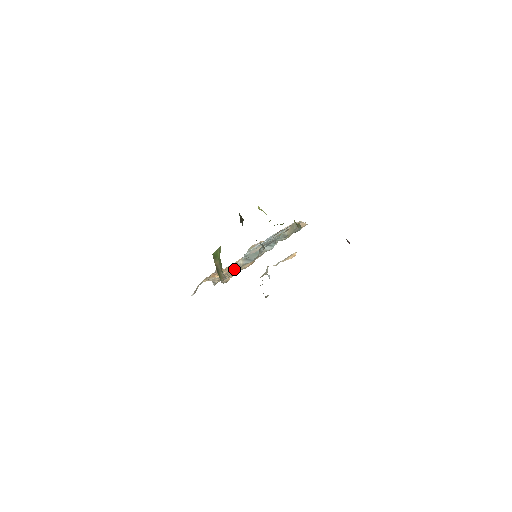
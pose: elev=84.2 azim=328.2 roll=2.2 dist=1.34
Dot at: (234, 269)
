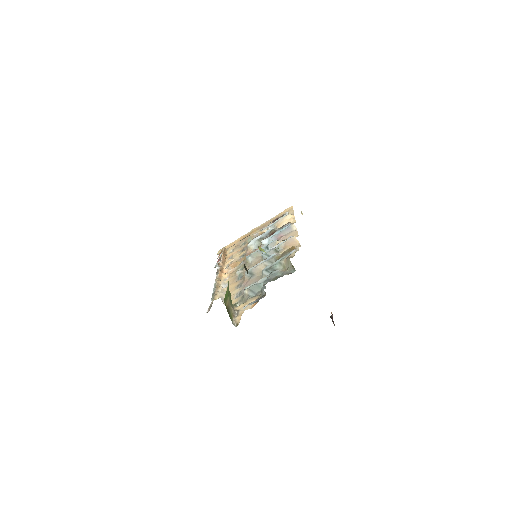
Dot at: (239, 281)
